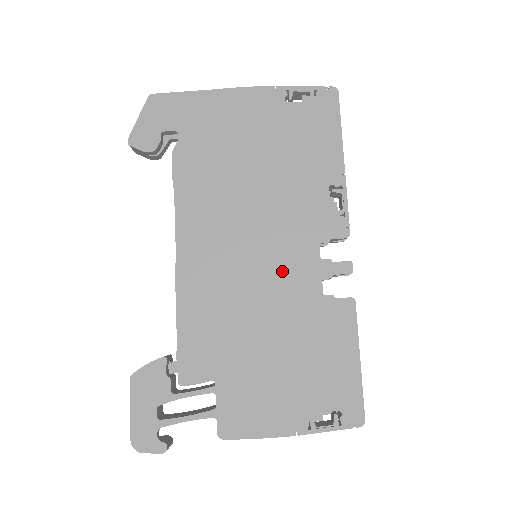
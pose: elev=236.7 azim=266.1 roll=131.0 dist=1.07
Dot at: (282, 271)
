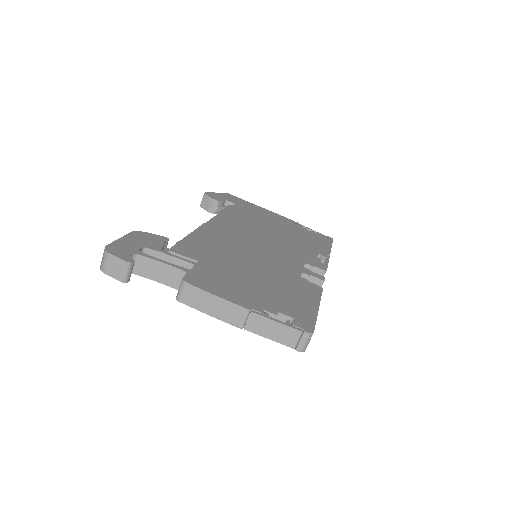
Dot at: (275, 258)
